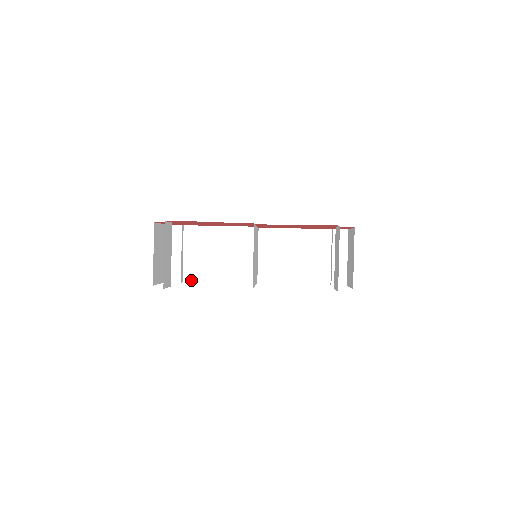
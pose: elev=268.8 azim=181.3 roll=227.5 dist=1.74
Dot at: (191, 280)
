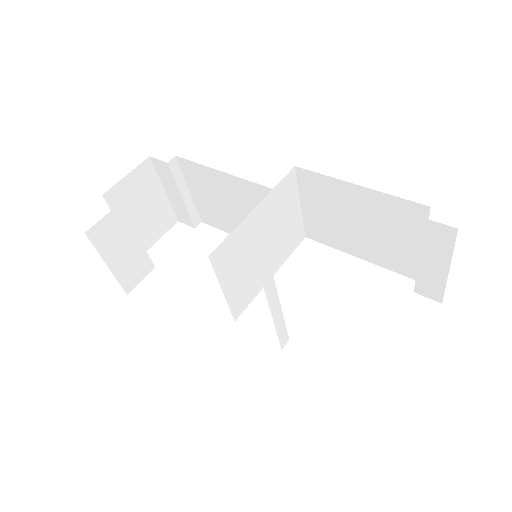
Dot at: (209, 223)
